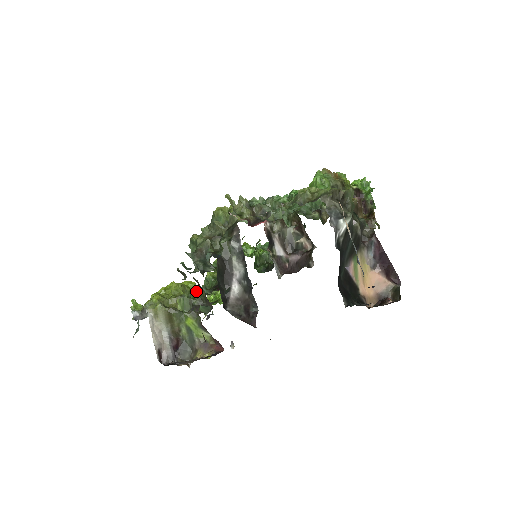
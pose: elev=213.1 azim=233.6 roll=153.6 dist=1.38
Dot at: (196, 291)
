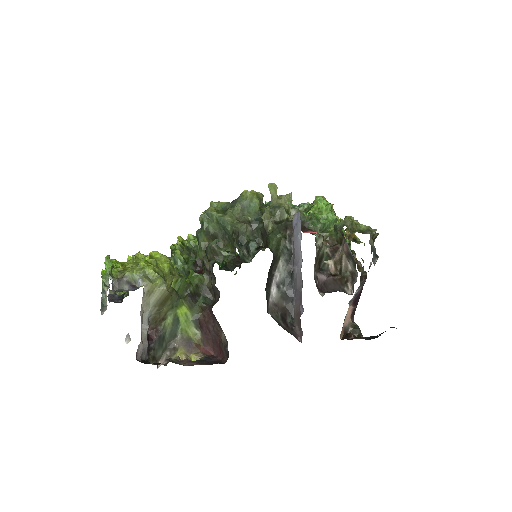
Dot at: (198, 275)
